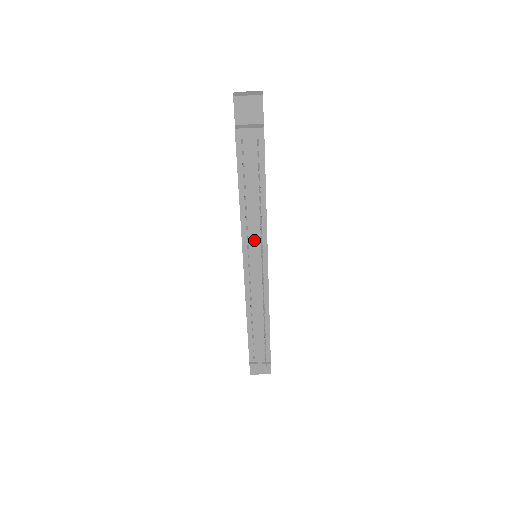
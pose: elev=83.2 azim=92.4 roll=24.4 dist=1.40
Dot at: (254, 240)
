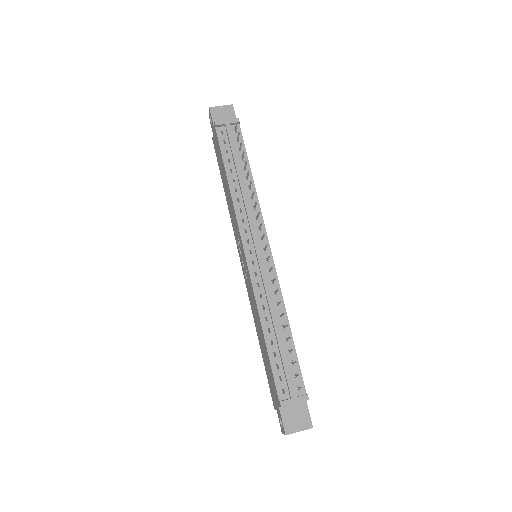
Dot at: (250, 219)
